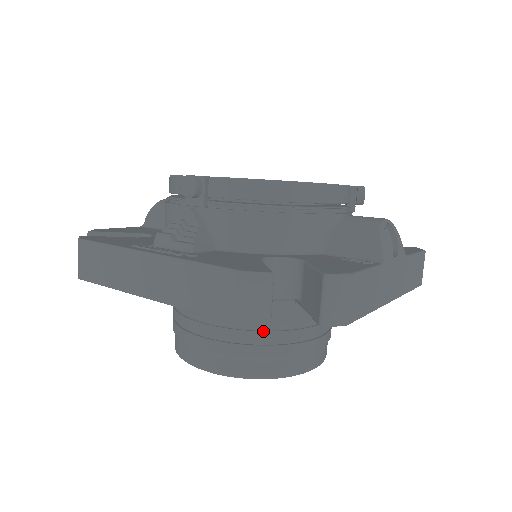
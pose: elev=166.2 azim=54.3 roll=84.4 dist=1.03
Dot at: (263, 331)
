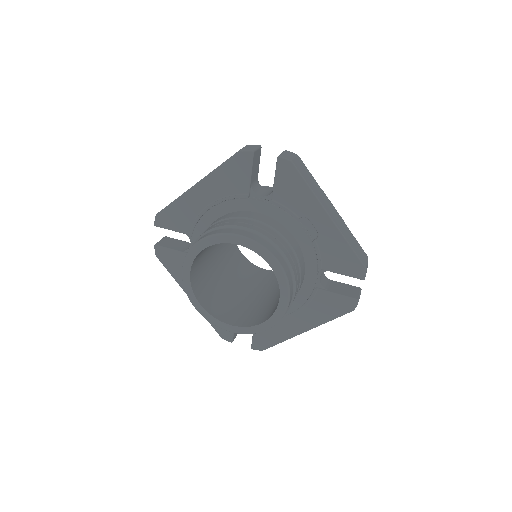
Dot at: (248, 220)
